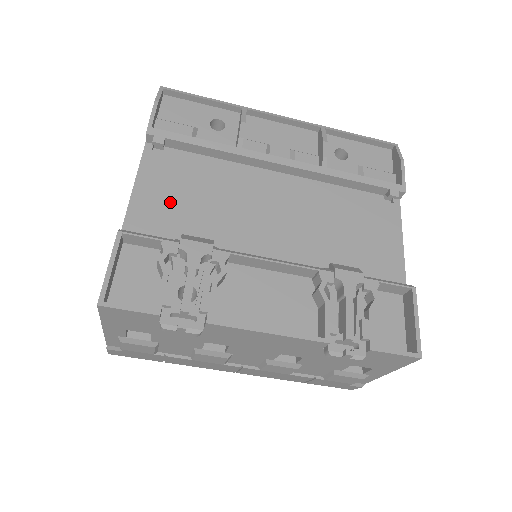
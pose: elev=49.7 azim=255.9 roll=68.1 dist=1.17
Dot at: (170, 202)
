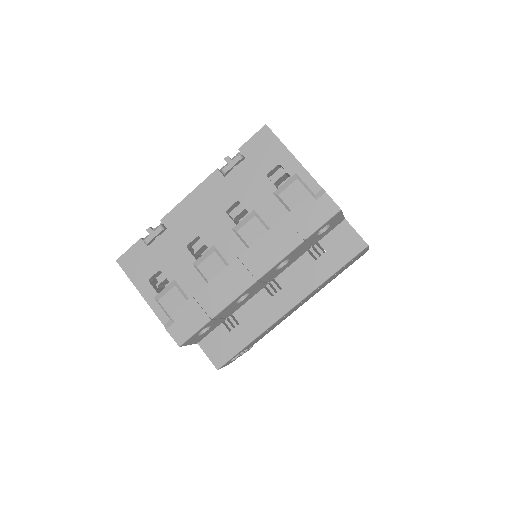
Dot at: occluded
